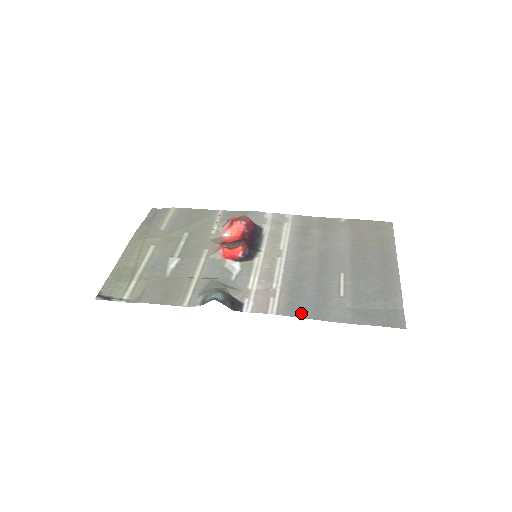
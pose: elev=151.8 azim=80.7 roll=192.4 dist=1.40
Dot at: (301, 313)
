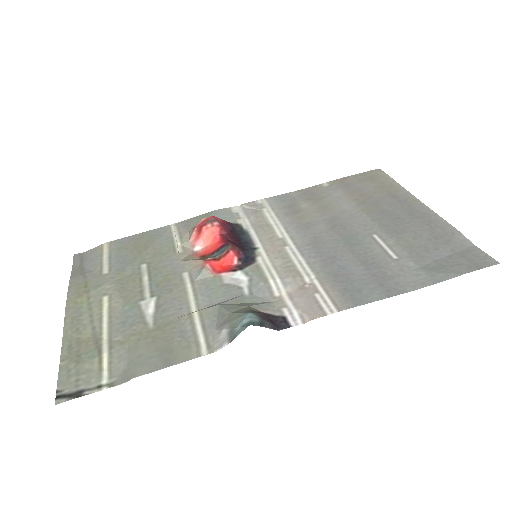
Dot at: (367, 297)
